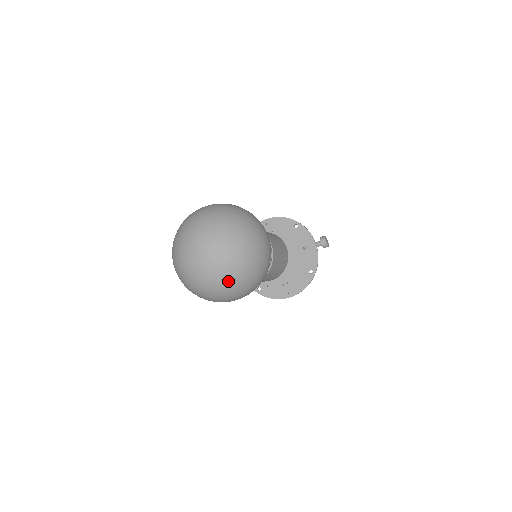
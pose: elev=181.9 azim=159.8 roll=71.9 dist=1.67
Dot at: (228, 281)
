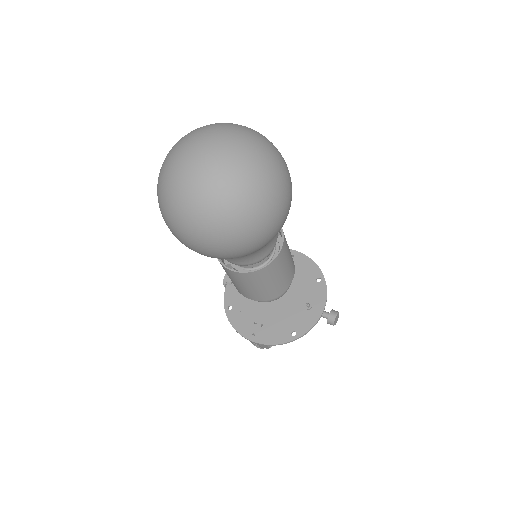
Dot at: (202, 204)
